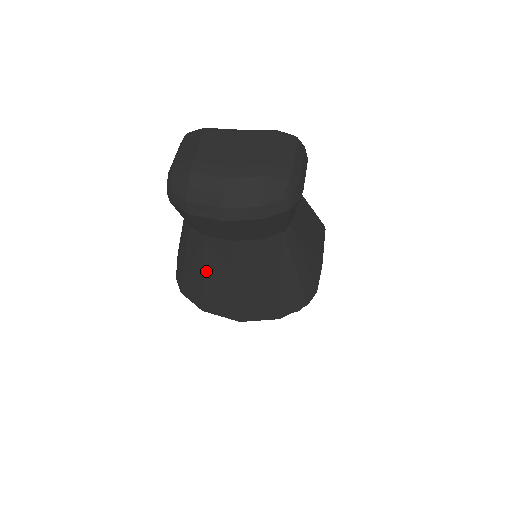
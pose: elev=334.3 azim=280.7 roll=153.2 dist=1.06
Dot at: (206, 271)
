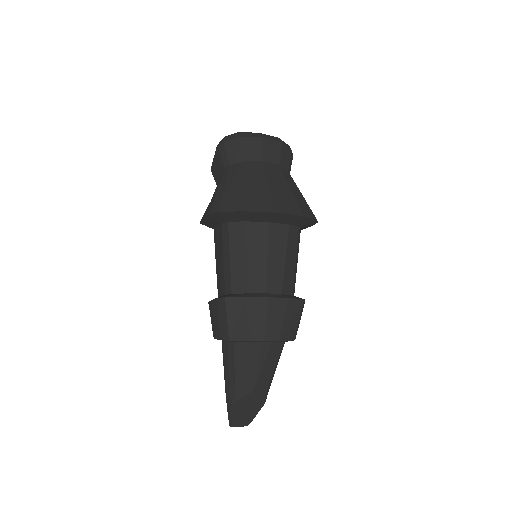
Dot at: (245, 182)
